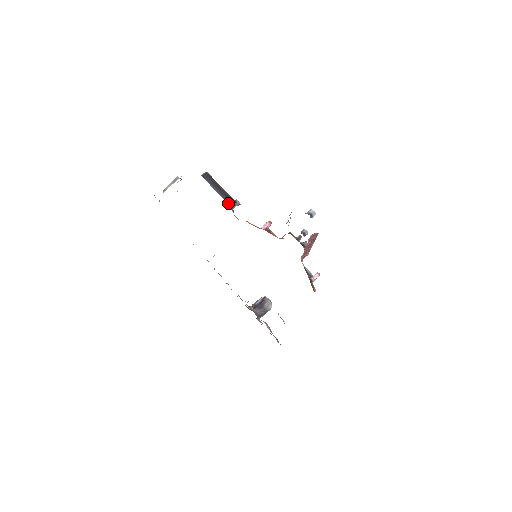
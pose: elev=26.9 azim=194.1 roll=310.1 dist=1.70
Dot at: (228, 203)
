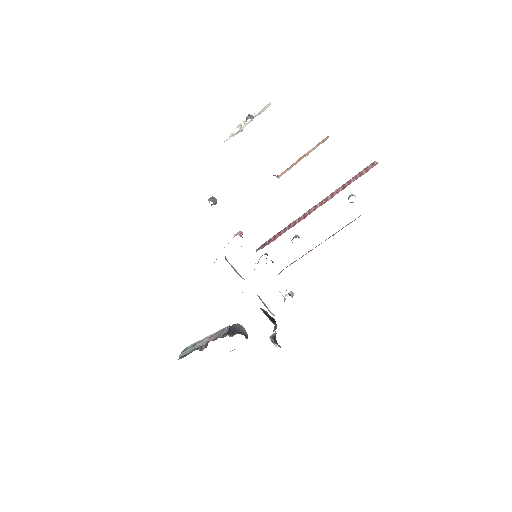
Dot at: occluded
